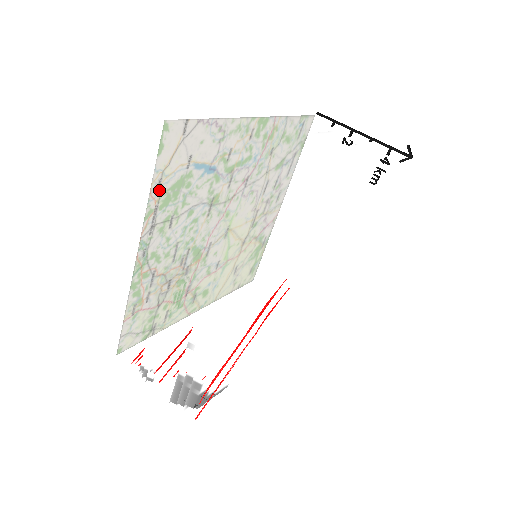
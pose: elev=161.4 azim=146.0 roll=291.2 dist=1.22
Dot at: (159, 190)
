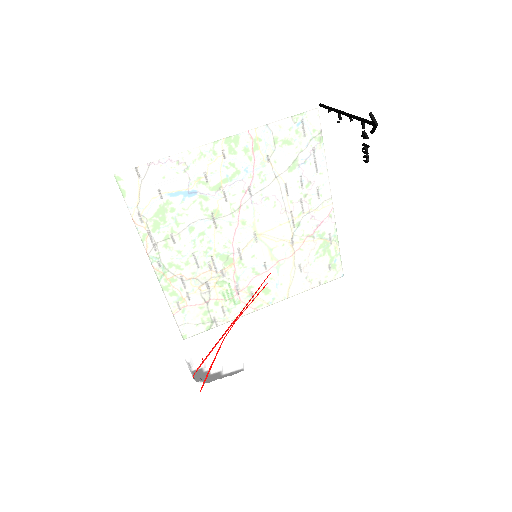
Dot at: occluded
